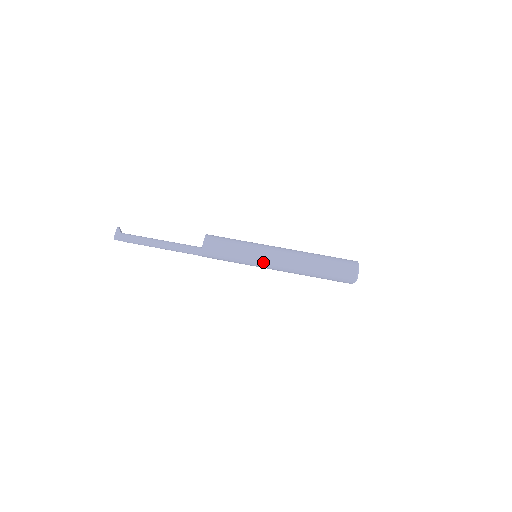
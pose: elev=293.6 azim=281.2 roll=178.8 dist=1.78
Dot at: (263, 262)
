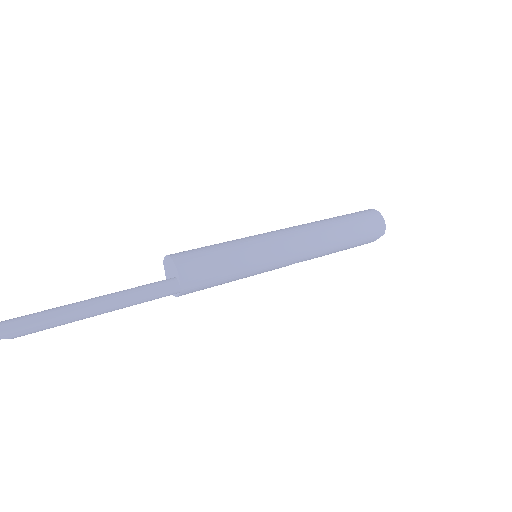
Dot at: (277, 252)
